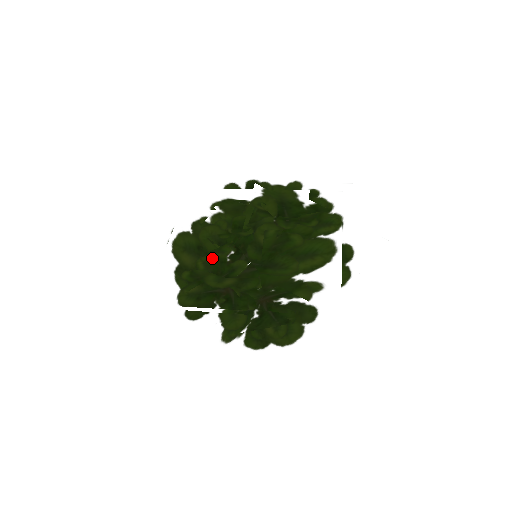
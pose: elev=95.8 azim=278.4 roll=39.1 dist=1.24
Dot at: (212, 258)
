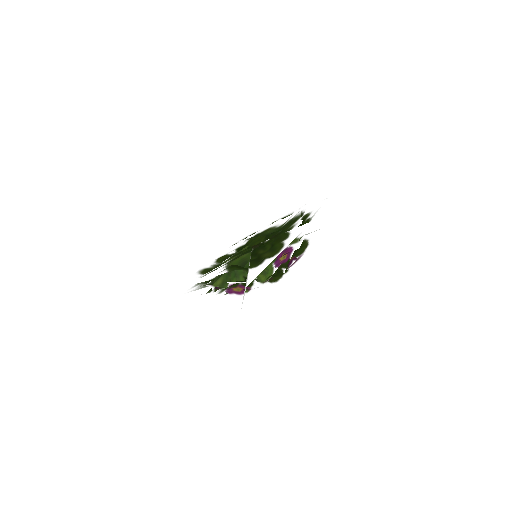
Dot at: occluded
